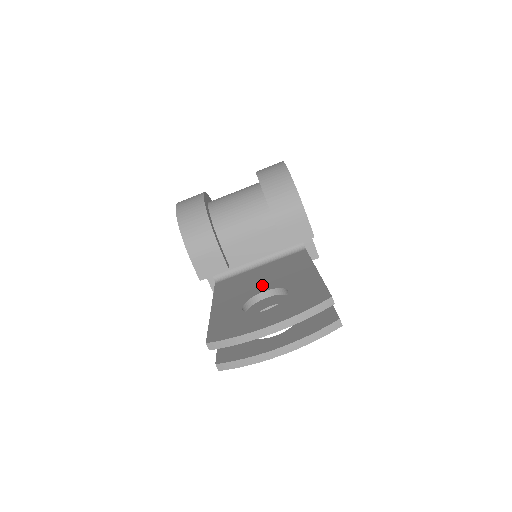
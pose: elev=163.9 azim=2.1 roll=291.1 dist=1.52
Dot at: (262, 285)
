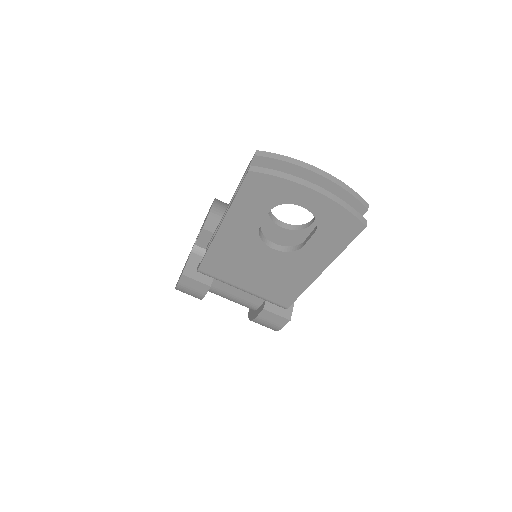
Dot at: occluded
